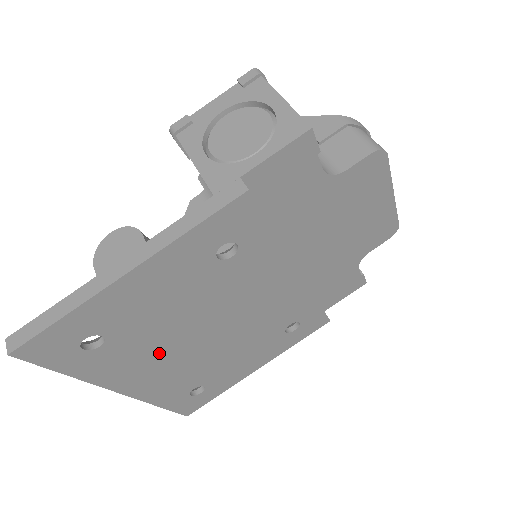
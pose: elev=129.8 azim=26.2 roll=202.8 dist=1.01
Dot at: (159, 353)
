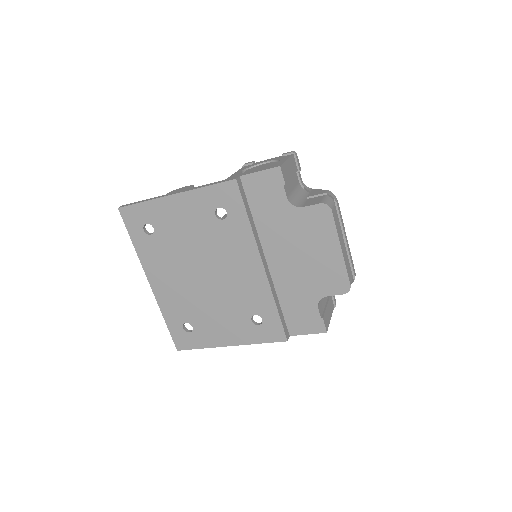
Dot at: (175, 267)
